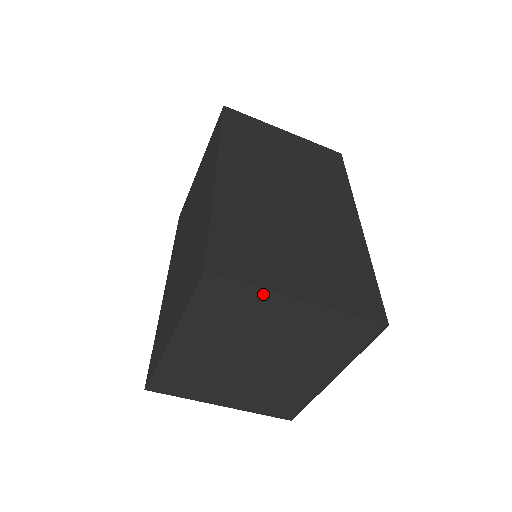
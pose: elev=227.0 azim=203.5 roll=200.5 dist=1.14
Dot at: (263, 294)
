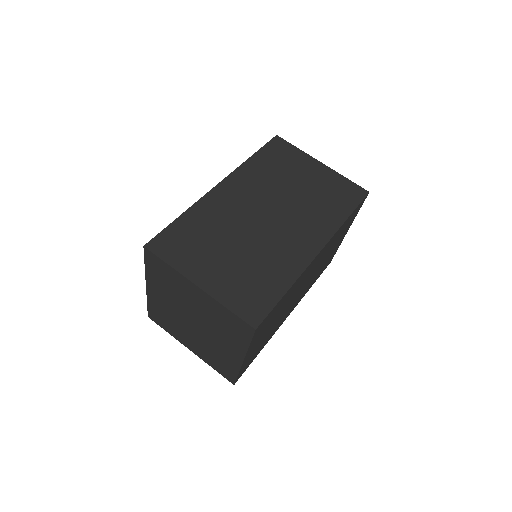
Dot at: (176, 273)
